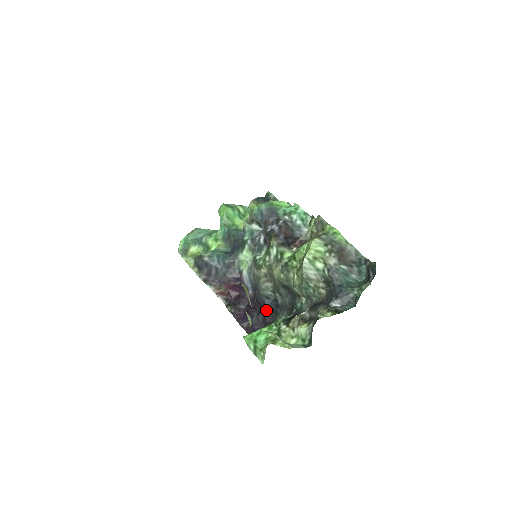
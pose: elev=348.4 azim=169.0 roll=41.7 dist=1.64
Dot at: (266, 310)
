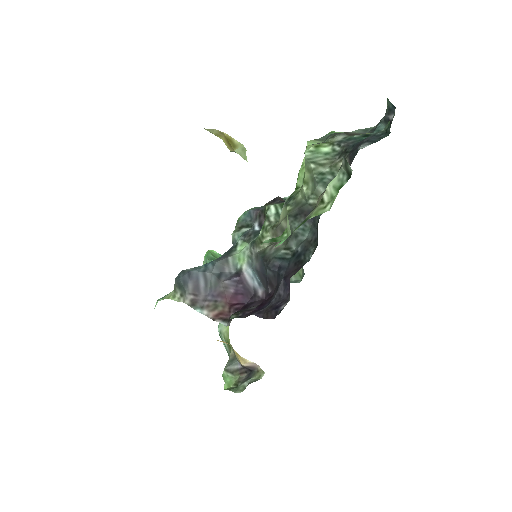
Dot at: (285, 272)
